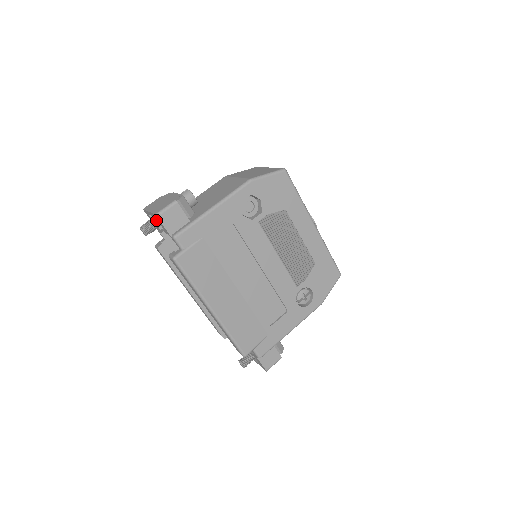
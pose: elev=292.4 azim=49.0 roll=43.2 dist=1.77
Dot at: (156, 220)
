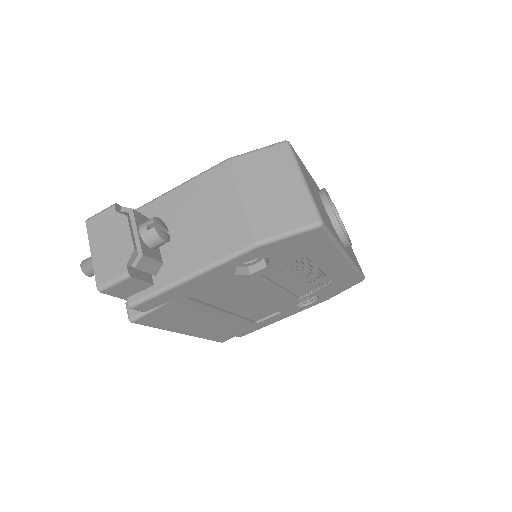
Dot at: occluded
